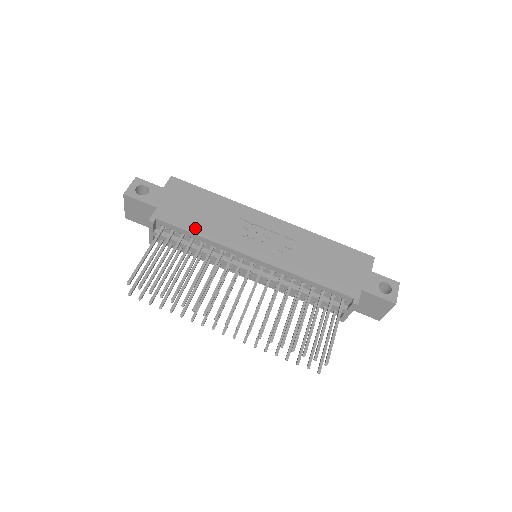
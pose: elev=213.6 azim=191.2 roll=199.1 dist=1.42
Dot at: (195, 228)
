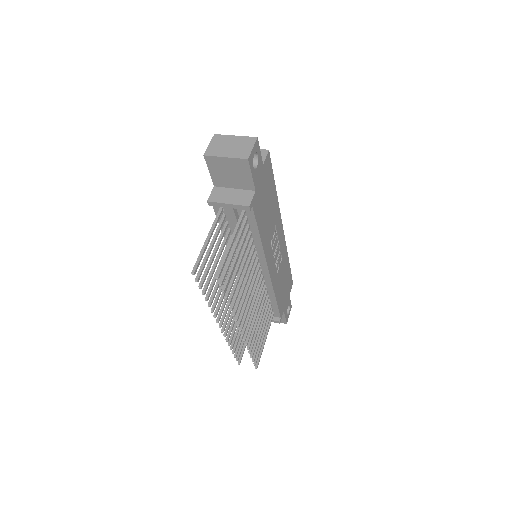
Dot at: (262, 228)
